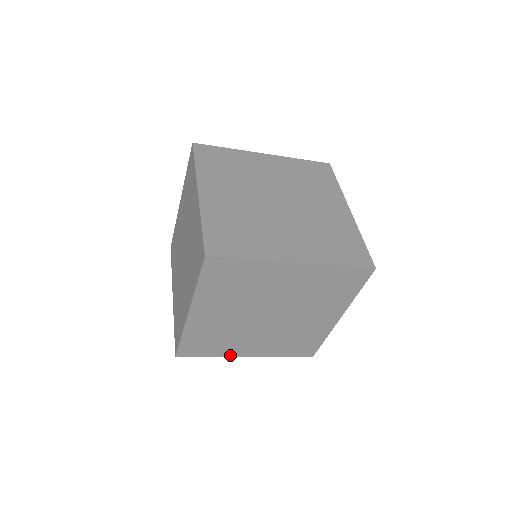
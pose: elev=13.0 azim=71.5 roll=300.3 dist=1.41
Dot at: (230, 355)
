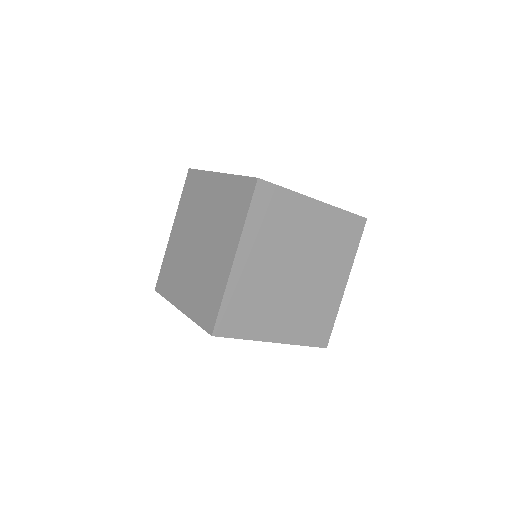
Dot at: occluded
